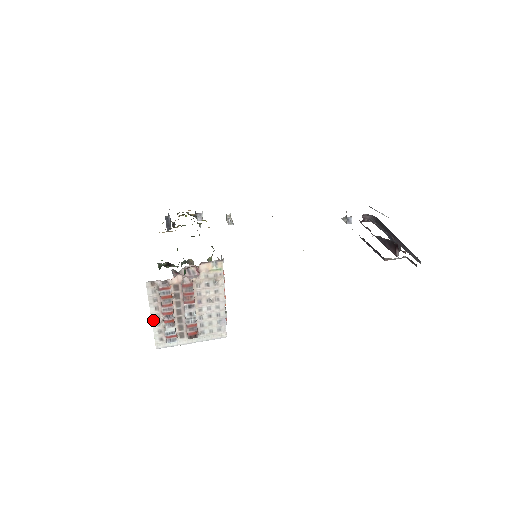
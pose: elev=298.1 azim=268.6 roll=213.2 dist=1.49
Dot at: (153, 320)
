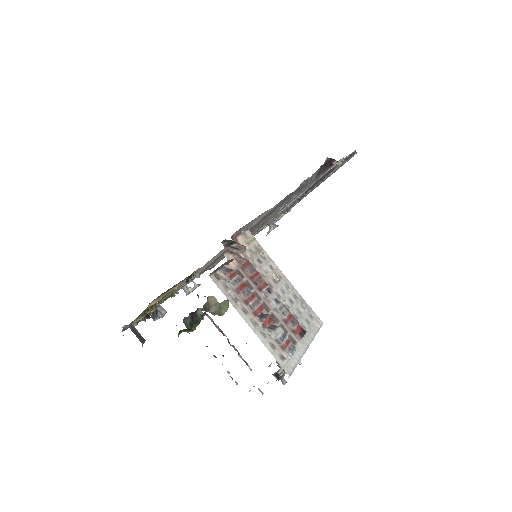
Dot at: (254, 331)
